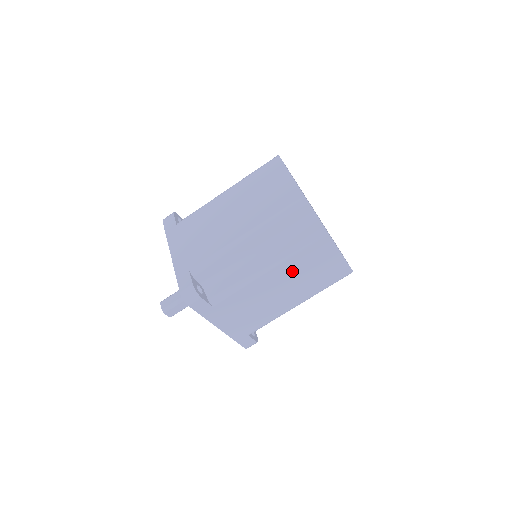
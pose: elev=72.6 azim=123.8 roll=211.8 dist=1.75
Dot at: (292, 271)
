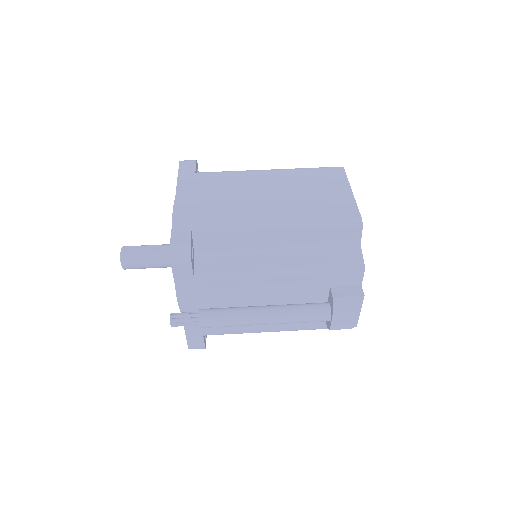
Dot at: (291, 182)
